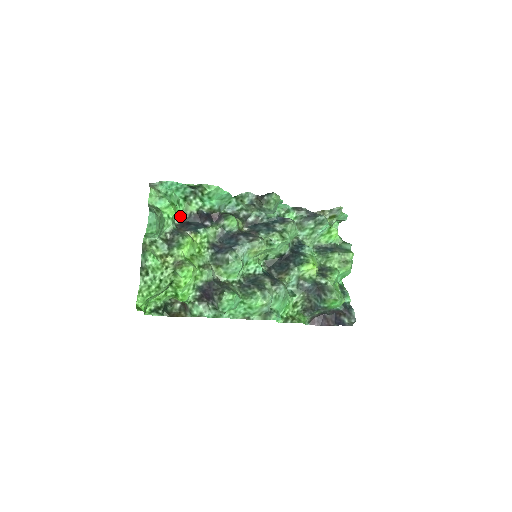
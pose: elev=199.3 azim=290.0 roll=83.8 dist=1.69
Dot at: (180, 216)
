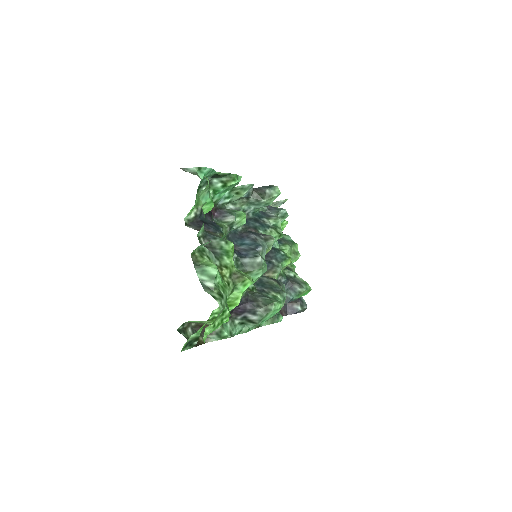
Dot at: (191, 213)
